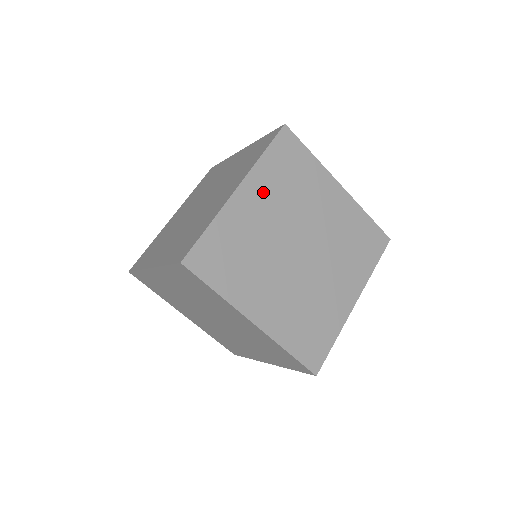
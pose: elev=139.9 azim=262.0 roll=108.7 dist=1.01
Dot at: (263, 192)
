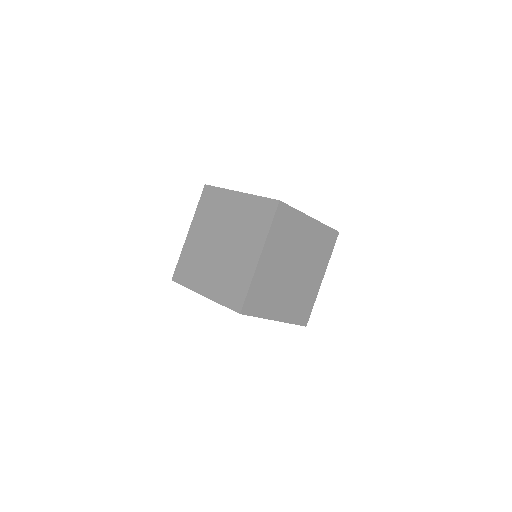
Dot at: (273, 250)
